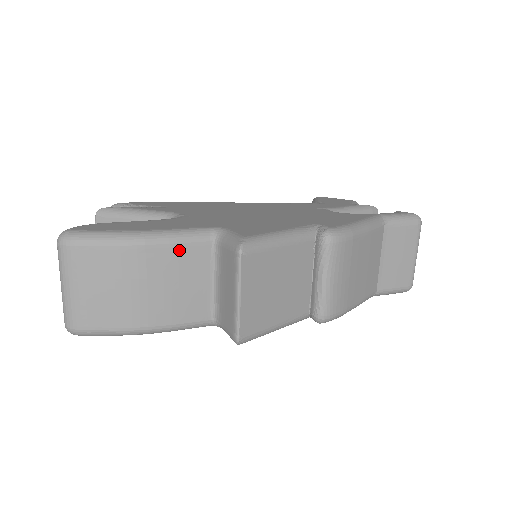
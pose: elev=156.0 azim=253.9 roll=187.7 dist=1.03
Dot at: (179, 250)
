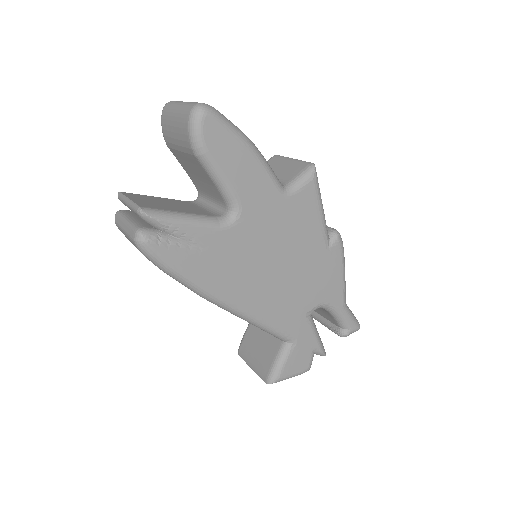
Dot at: occluded
